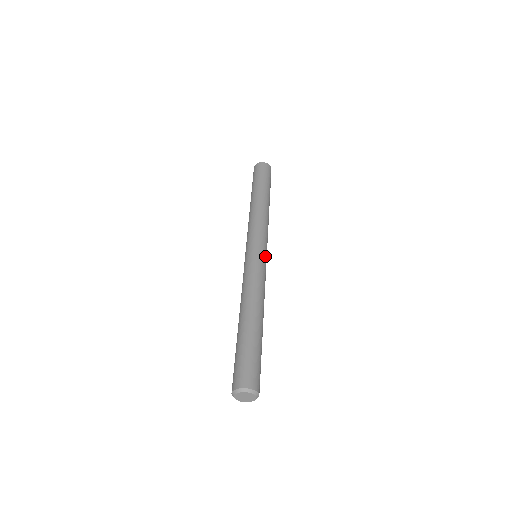
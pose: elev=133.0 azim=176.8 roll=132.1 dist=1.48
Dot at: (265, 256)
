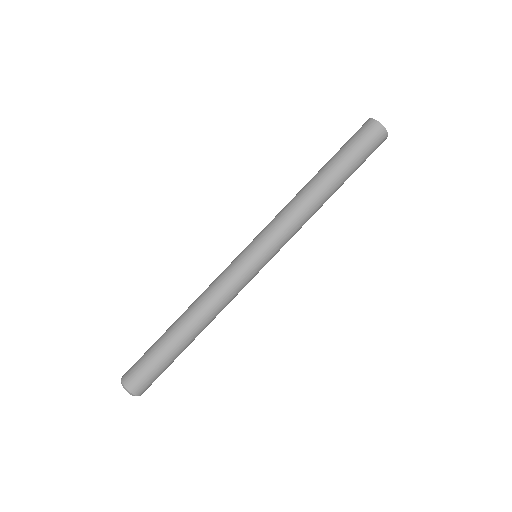
Dot at: occluded
